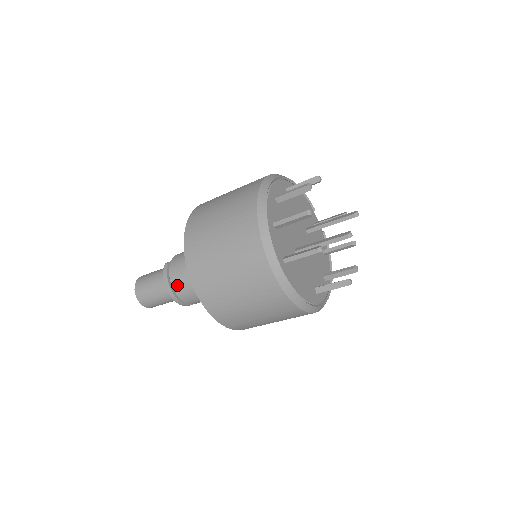
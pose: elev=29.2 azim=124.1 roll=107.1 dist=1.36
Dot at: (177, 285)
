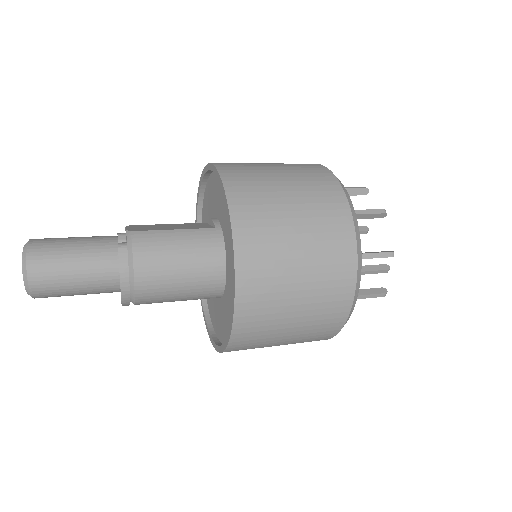
Dot at: (146, 288)
